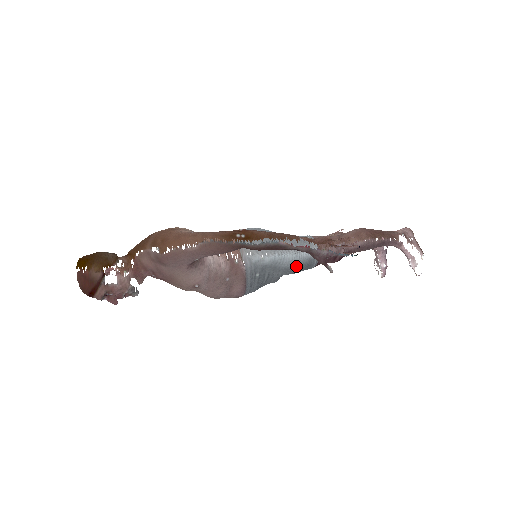
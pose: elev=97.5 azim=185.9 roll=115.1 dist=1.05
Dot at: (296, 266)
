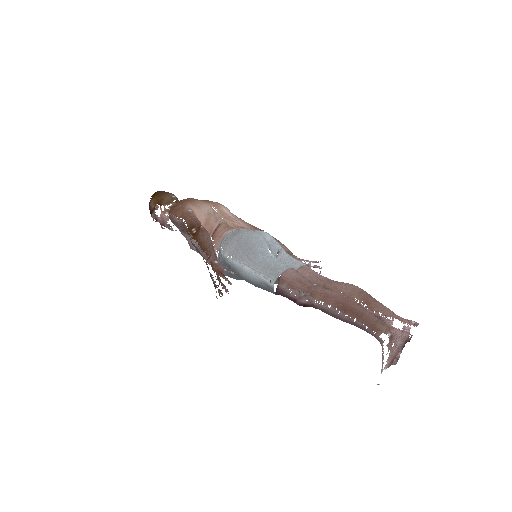
Dot at: (253, 281)
